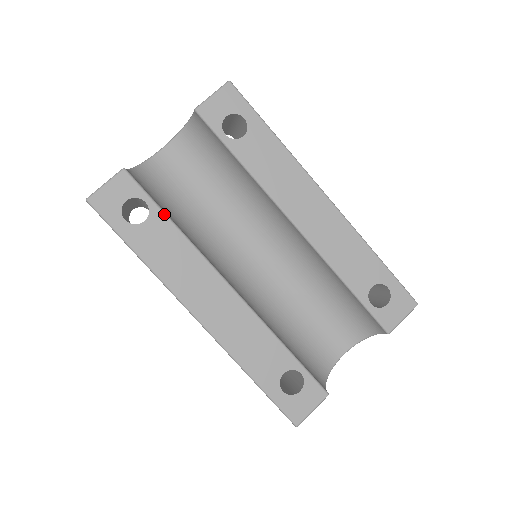
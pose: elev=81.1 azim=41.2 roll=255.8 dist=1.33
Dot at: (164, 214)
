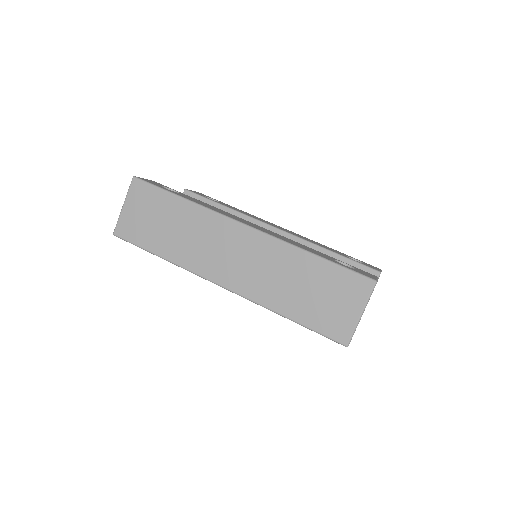
Dot at: occluded
